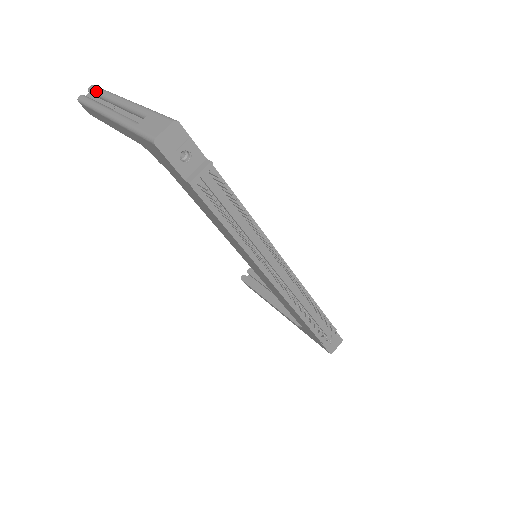
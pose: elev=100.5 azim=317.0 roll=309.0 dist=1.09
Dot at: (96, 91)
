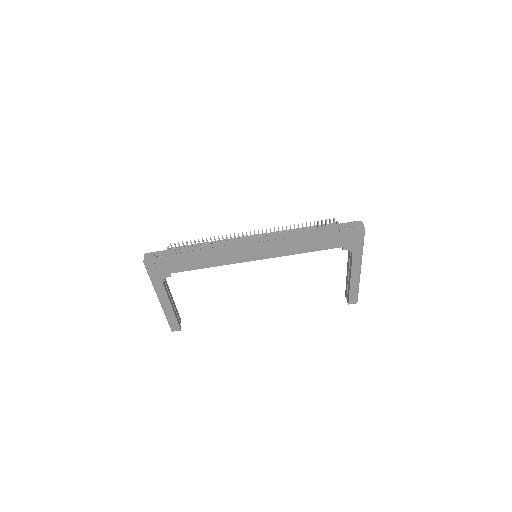
Dot at: occluded
